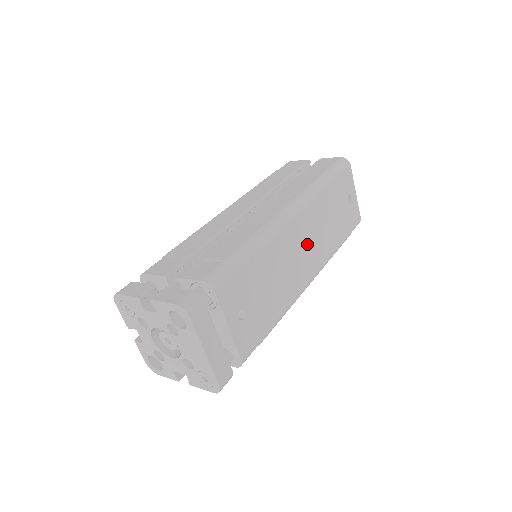
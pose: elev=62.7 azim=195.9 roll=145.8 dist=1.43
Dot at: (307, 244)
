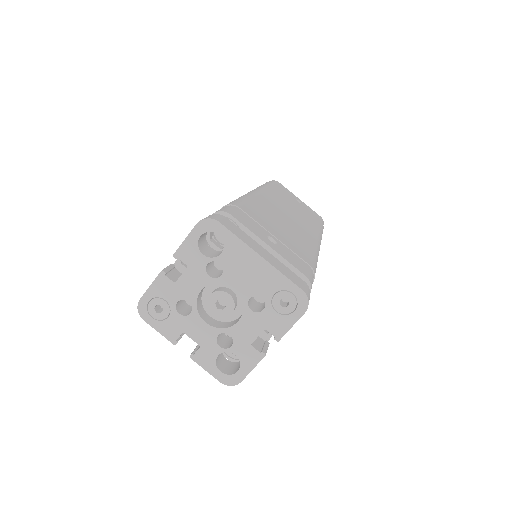
Dot at: (289, 215)
